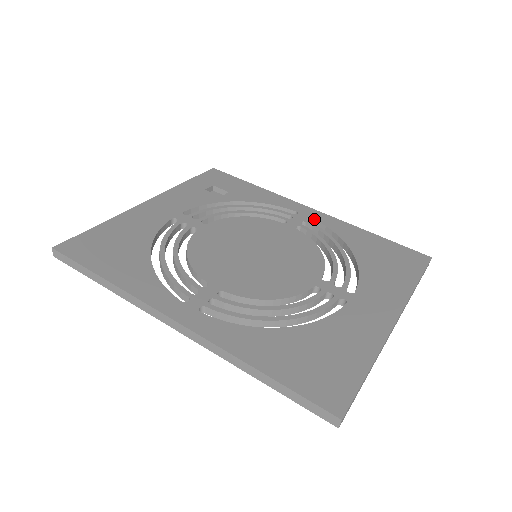
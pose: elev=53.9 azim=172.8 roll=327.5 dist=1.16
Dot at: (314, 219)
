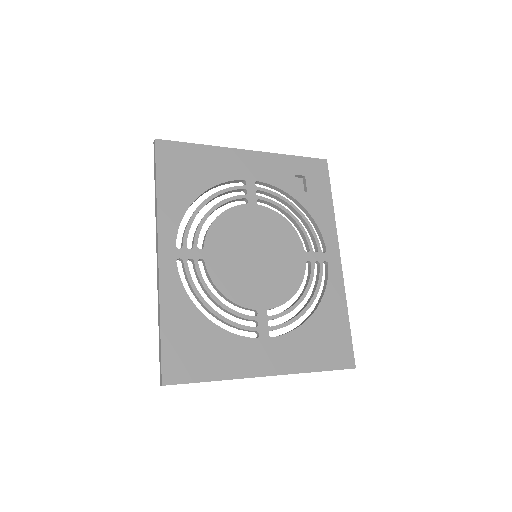
Dot at: (328, 267)
